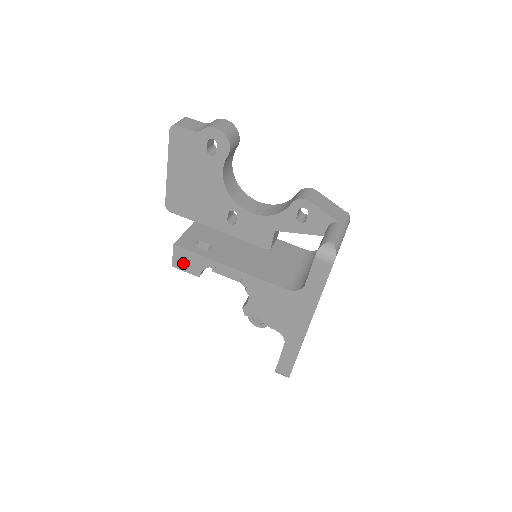
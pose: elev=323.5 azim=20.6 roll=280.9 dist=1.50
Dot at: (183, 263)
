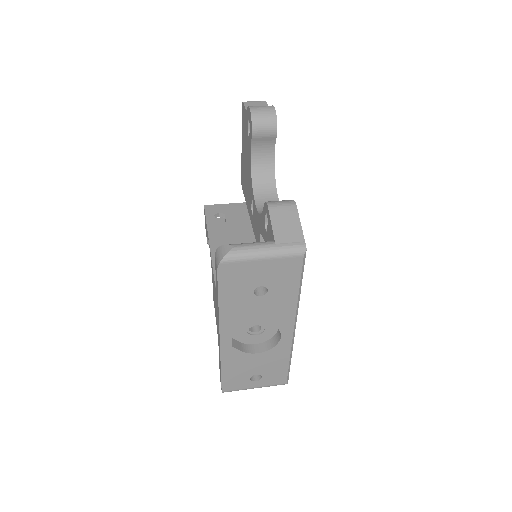
Dot at: occluded
